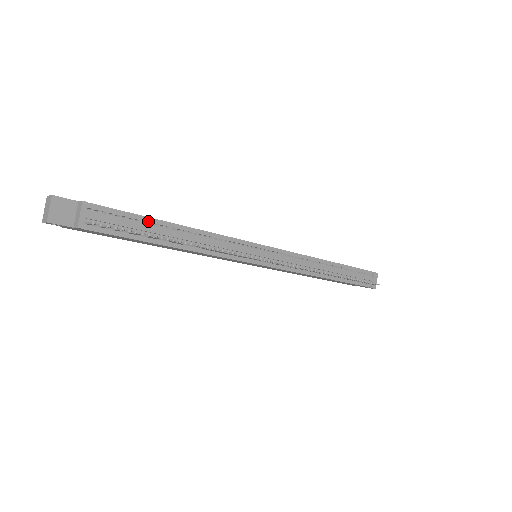
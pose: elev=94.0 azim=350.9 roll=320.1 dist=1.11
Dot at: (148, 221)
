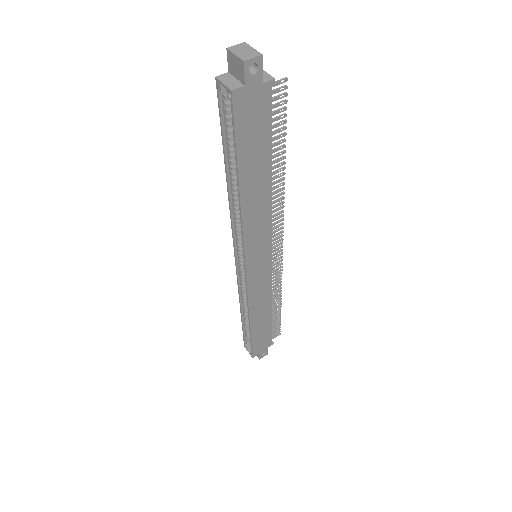
Dot at: occluded
